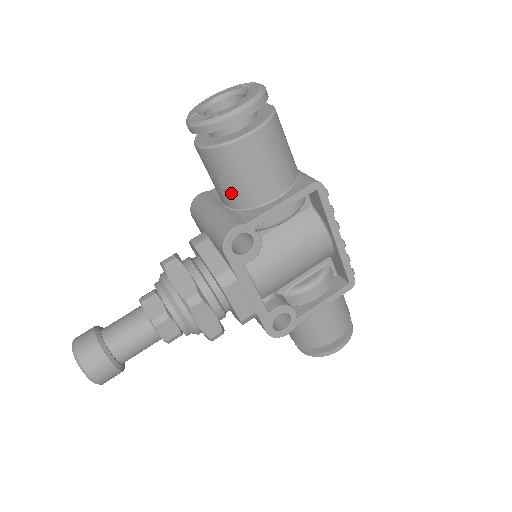
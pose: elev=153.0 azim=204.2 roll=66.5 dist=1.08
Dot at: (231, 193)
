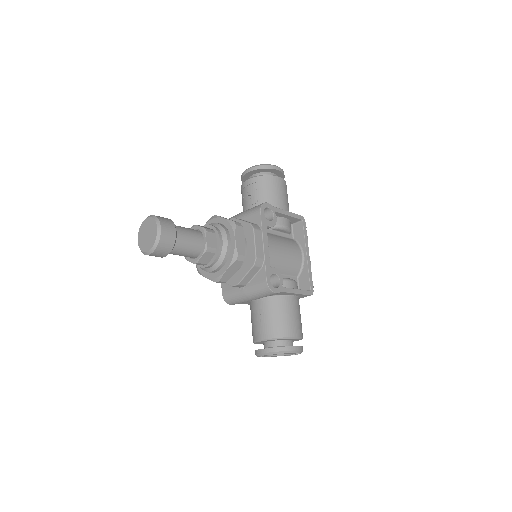
Dot at: (261, 201)
